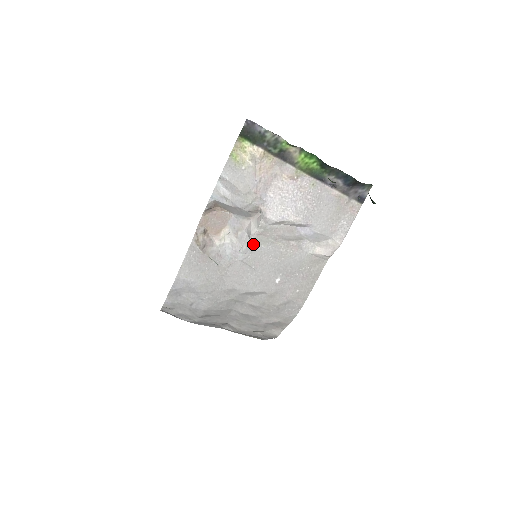
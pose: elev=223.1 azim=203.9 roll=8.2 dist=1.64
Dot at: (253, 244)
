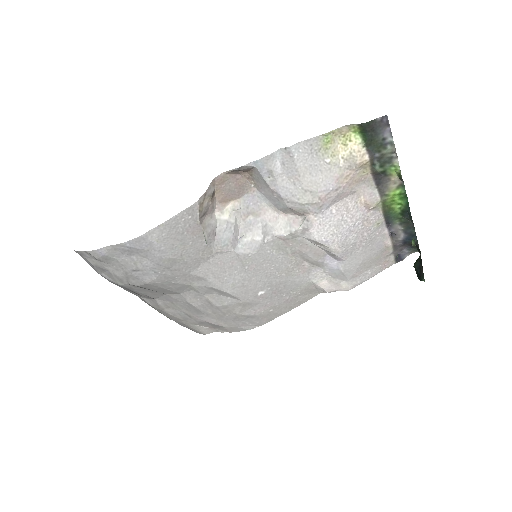
Dot at: (265, 244)
